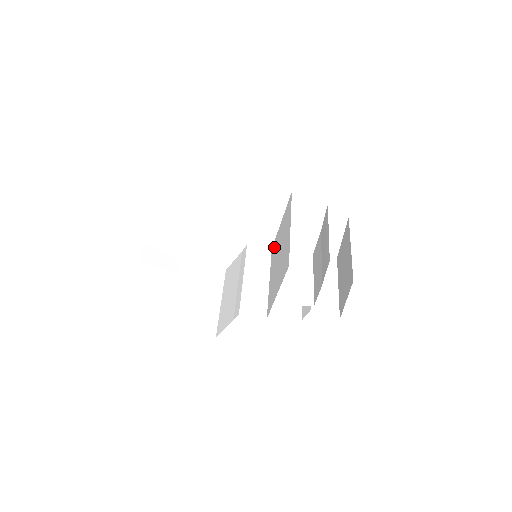
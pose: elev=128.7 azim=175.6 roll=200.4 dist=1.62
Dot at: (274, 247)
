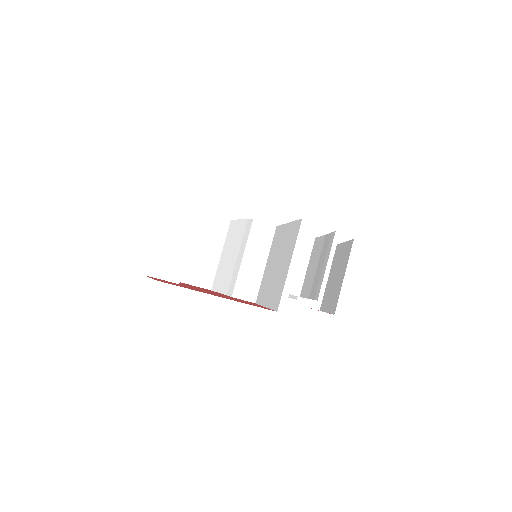
Dot at: (277, 234)
